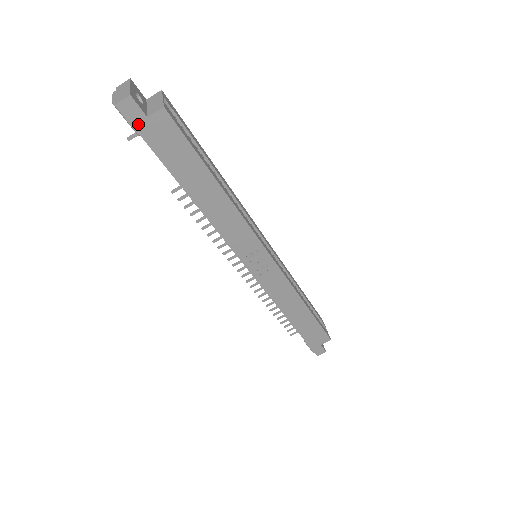
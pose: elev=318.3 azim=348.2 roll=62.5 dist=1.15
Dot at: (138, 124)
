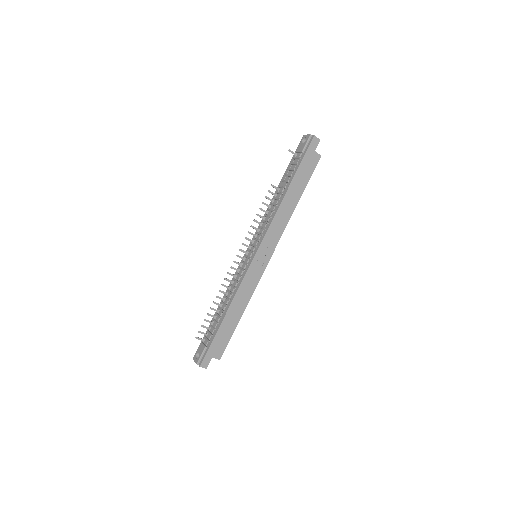
Dot at: (310, 148)
